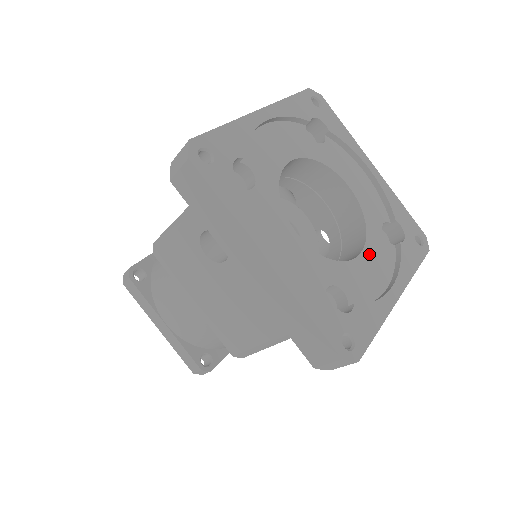
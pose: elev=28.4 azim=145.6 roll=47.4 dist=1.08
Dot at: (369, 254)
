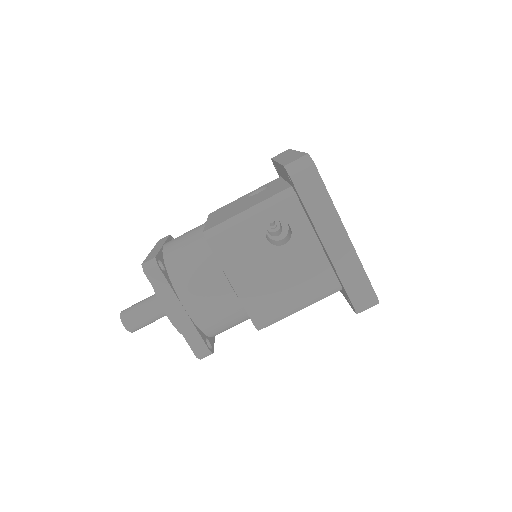
Dot at: occluded
